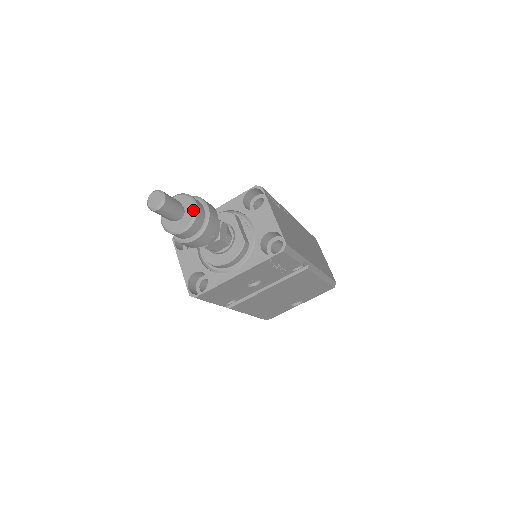
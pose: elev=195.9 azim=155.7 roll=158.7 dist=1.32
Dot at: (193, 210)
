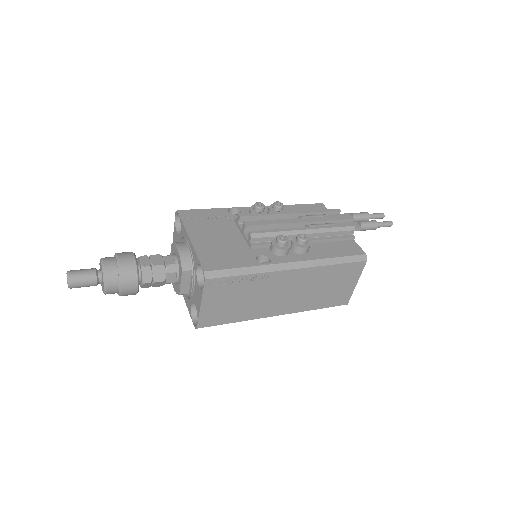
Dot at: (103, 290)
